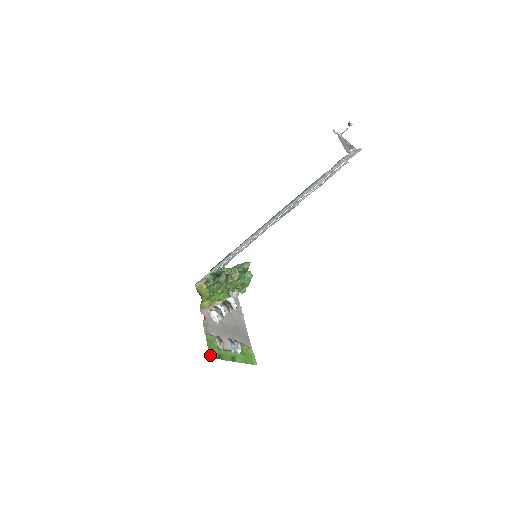
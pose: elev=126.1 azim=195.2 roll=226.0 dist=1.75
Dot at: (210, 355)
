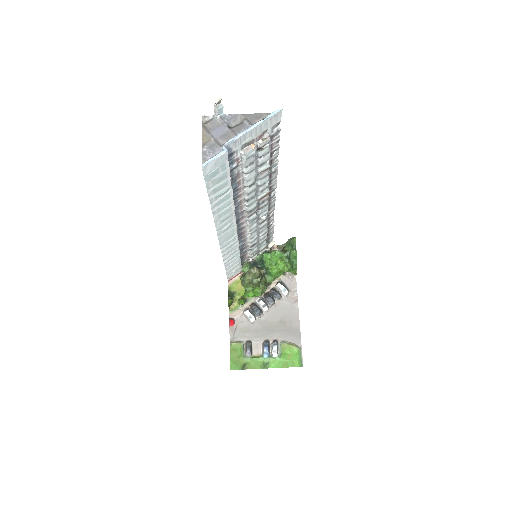
Dot at: (231, 367)
